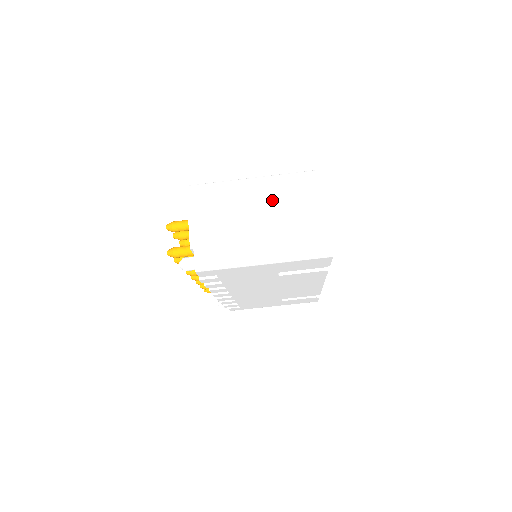
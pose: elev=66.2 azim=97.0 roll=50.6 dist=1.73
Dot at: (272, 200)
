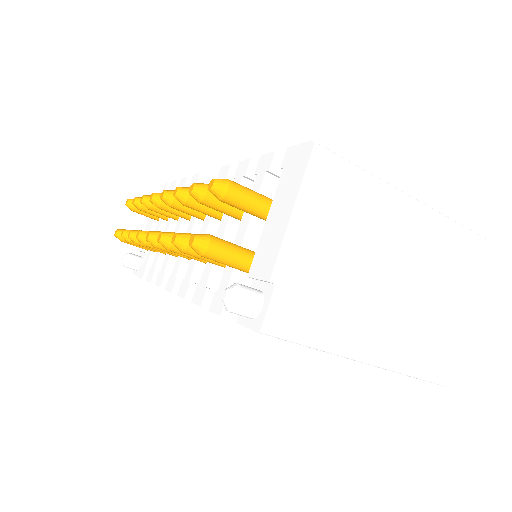
Dot at: (421, 256)
